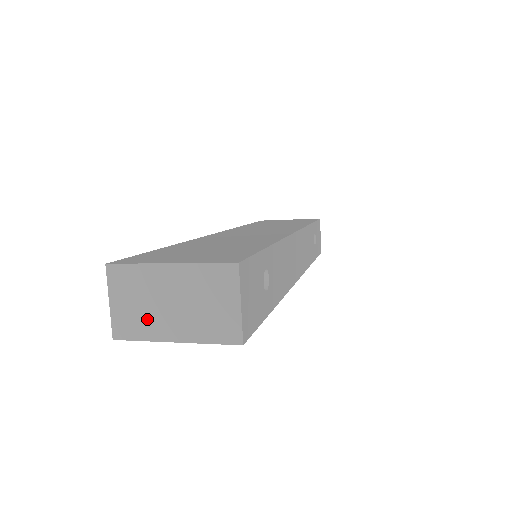
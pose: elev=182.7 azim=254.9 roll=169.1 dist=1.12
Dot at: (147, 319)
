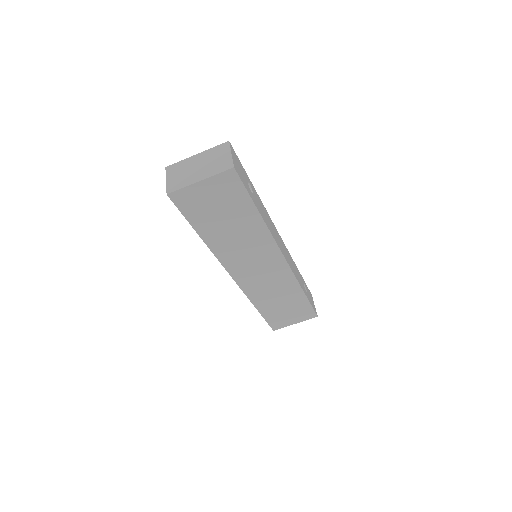
Dot at: (185, 178)
